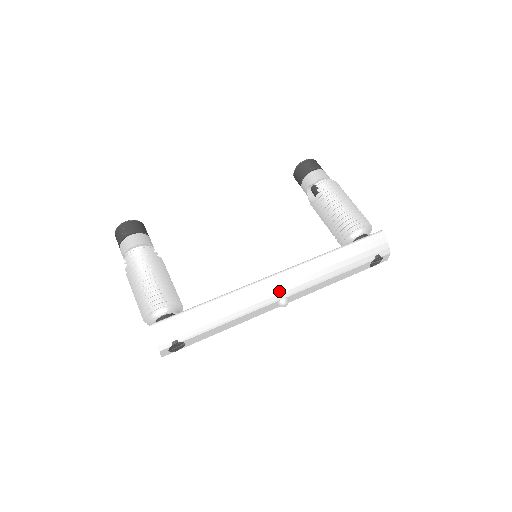
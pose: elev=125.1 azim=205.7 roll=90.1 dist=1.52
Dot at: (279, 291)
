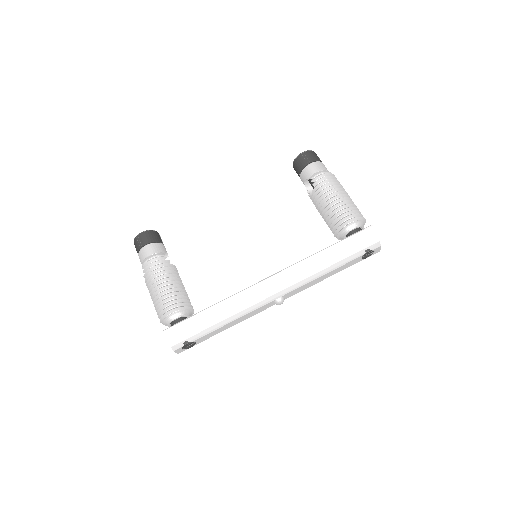
Dot at: (273, 292)
